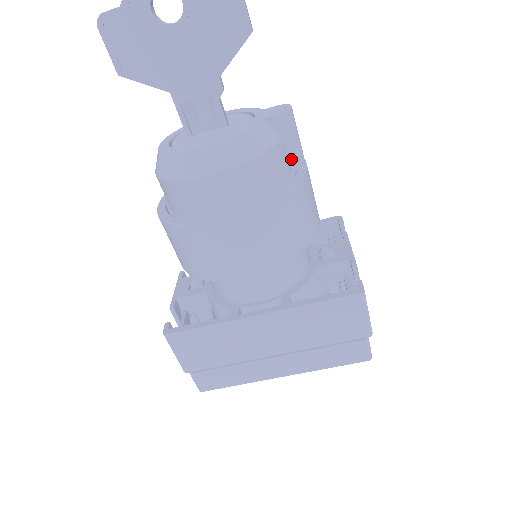
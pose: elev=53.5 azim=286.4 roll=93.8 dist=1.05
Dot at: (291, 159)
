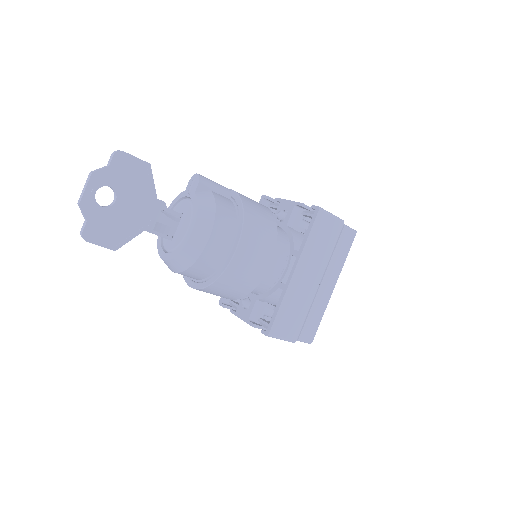
Dot at: (224, 194)
